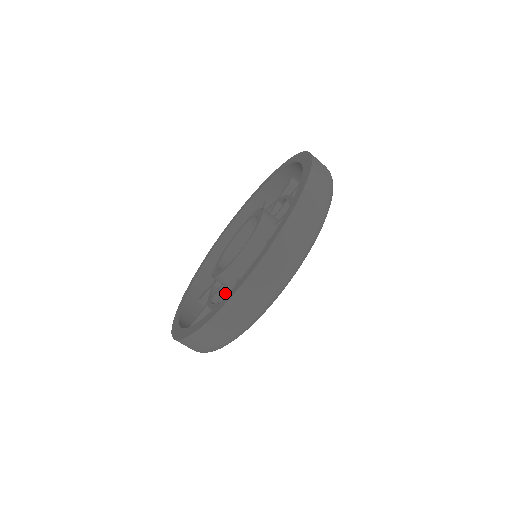
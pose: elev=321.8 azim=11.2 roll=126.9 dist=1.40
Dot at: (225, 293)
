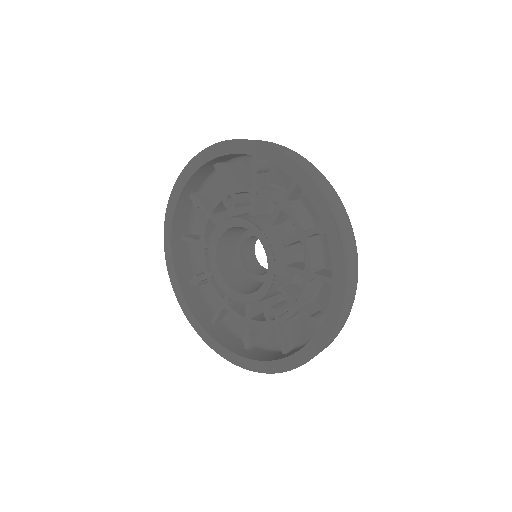
Dot at: (250, 307)
